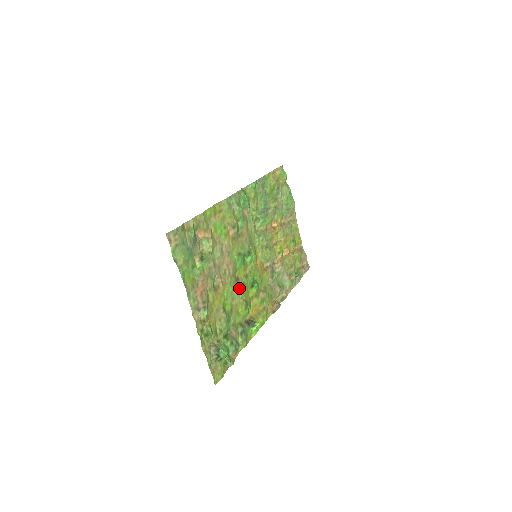
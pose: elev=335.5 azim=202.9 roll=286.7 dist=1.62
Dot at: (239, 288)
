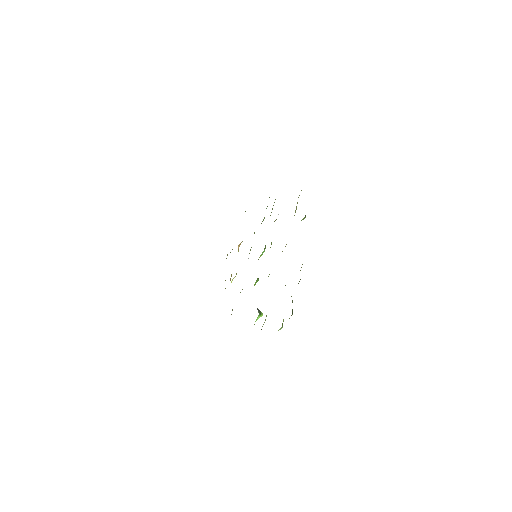
Dot at: occluded
